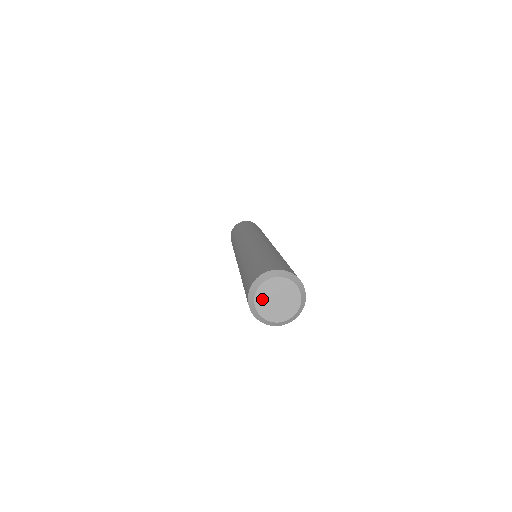
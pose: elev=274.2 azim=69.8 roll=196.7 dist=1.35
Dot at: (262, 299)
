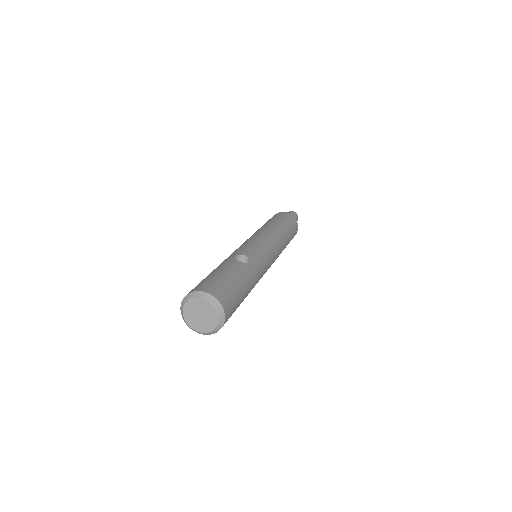
Dot at: (193, 323)
